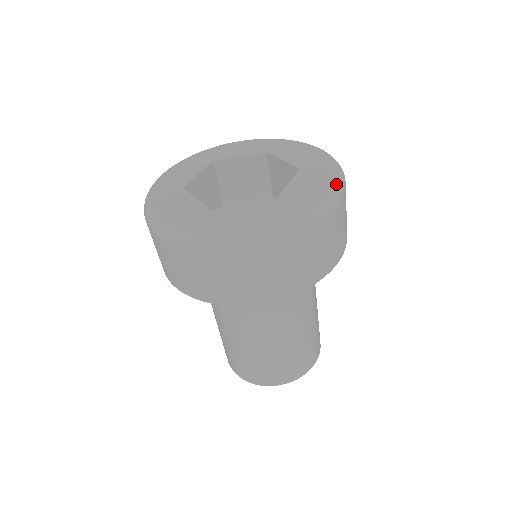
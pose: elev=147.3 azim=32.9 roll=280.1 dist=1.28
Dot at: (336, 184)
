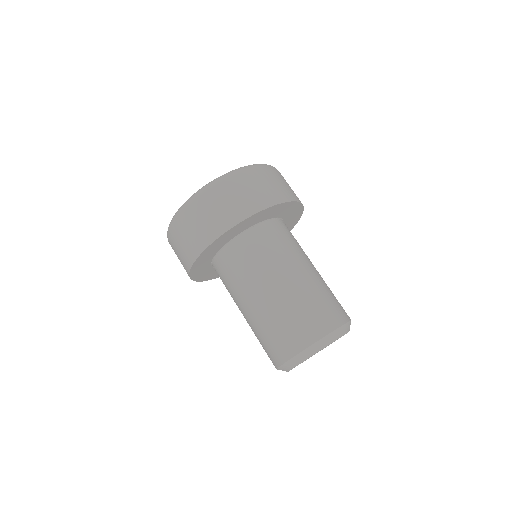
Dot at: (240, 168)
